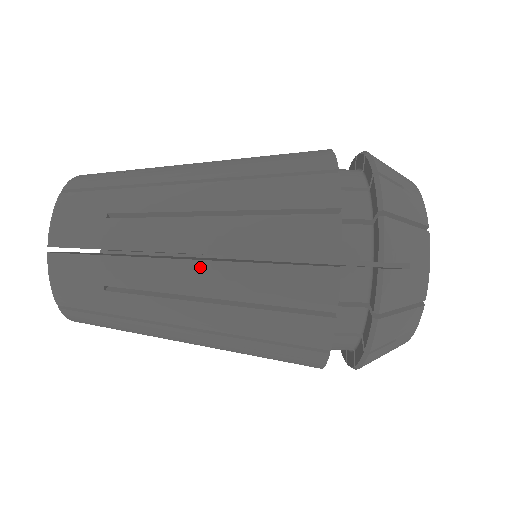
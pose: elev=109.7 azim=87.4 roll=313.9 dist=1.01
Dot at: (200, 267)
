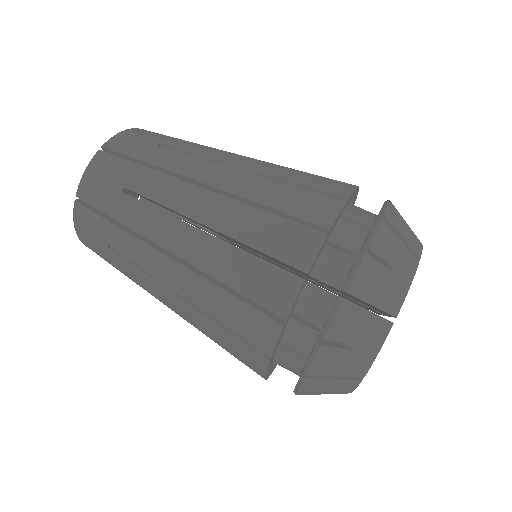
Dot at: (177, 268)
